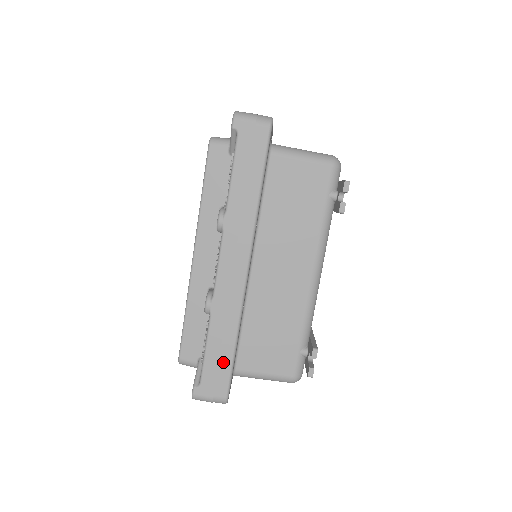
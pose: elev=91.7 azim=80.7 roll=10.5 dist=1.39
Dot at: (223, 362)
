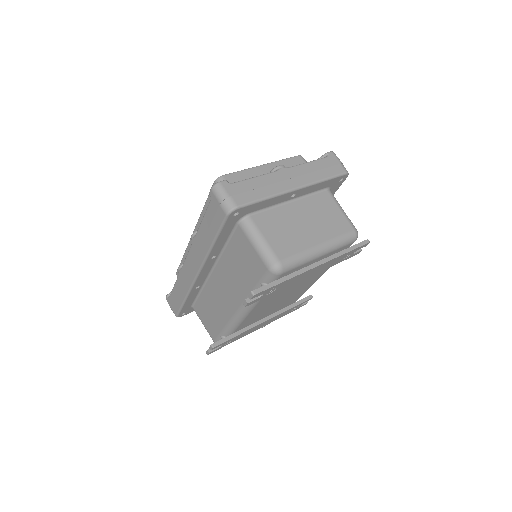
Dot at: (178, 301)
